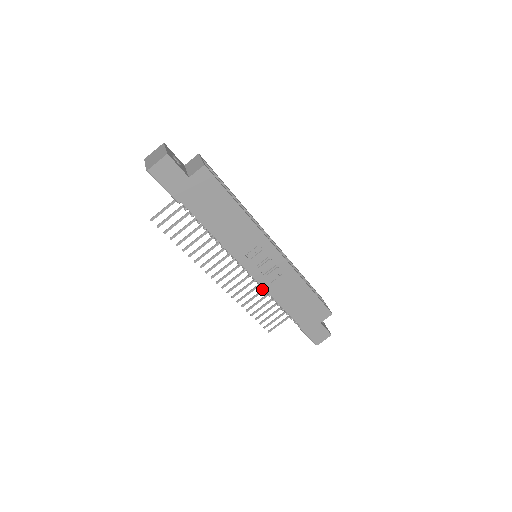
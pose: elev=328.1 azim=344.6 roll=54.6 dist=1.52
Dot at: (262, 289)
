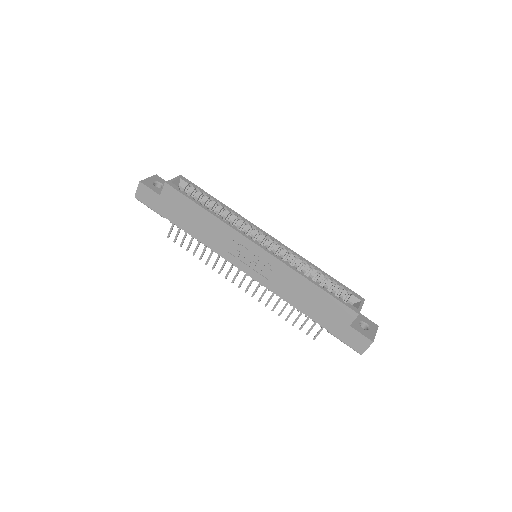
Dot at: occluded
